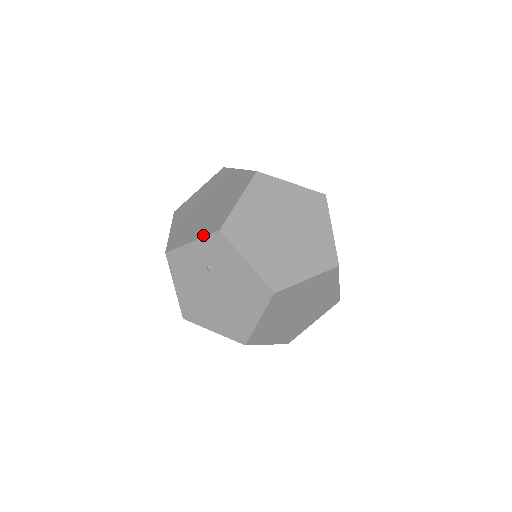
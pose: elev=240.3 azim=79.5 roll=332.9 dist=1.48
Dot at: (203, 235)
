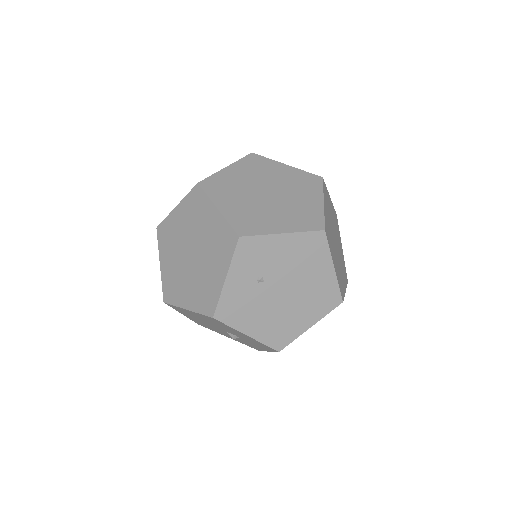
Dot at: (229, 260)
